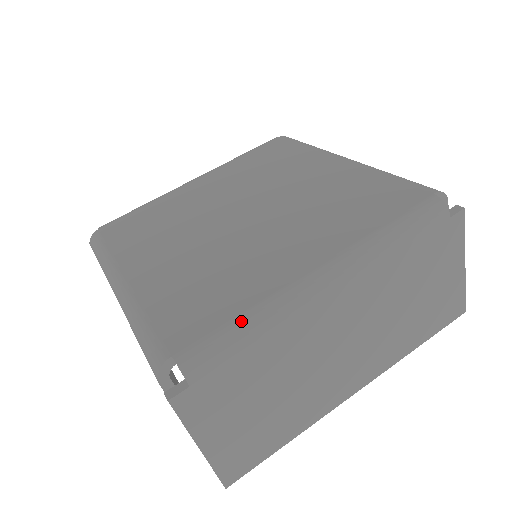
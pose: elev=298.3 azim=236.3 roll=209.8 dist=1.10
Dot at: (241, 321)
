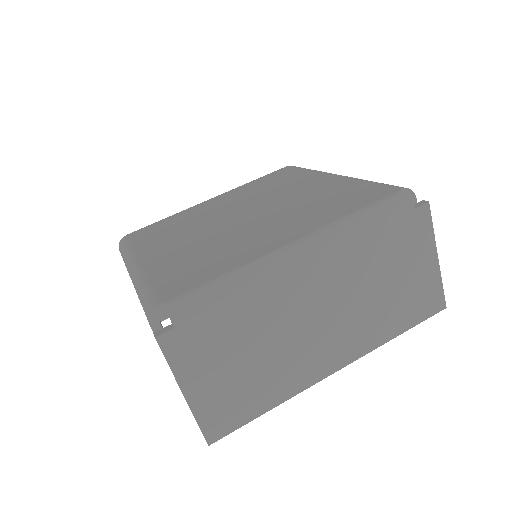
Dot at: (222, 279)
